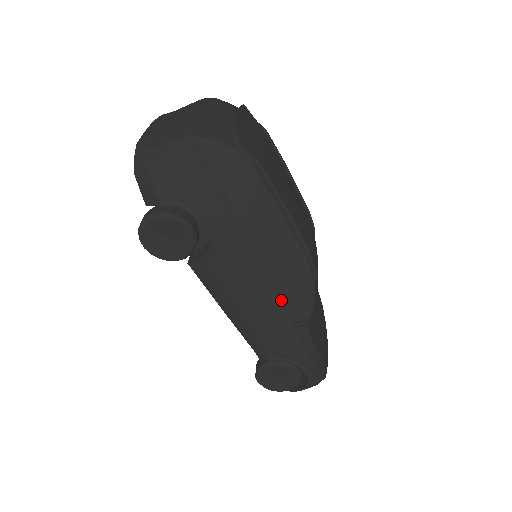
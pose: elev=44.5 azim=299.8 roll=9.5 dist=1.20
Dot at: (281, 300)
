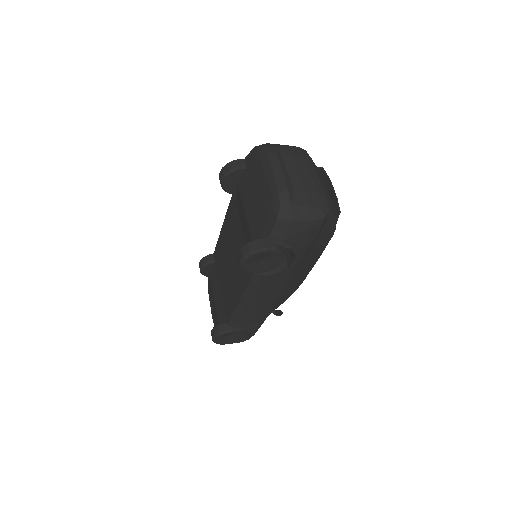
Dot at: occluded
